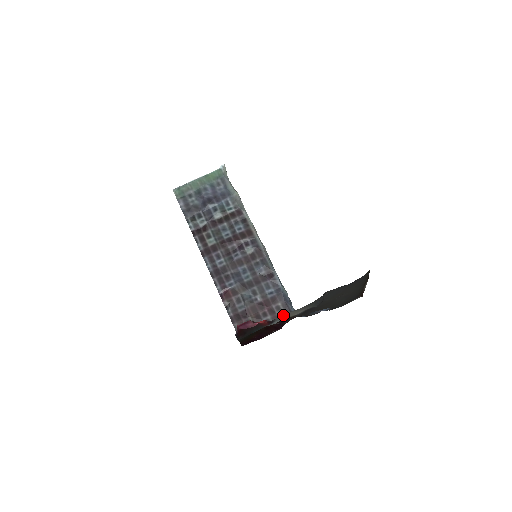
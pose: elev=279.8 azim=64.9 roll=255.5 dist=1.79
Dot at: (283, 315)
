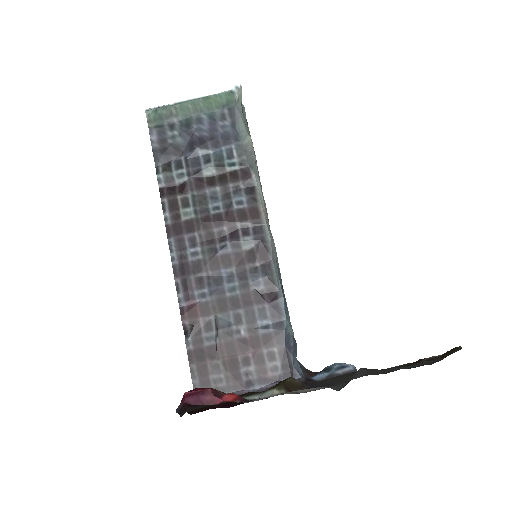
Dot at: occluded
